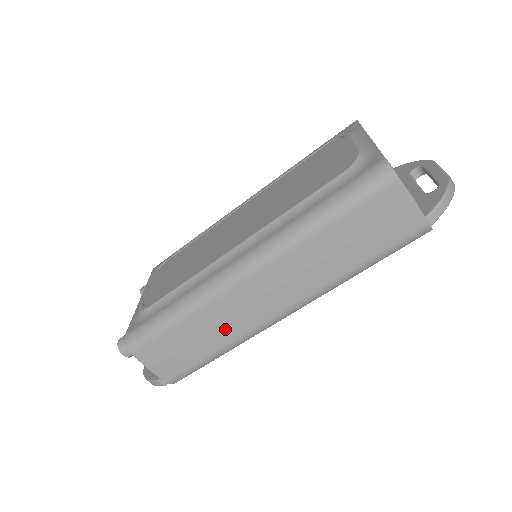
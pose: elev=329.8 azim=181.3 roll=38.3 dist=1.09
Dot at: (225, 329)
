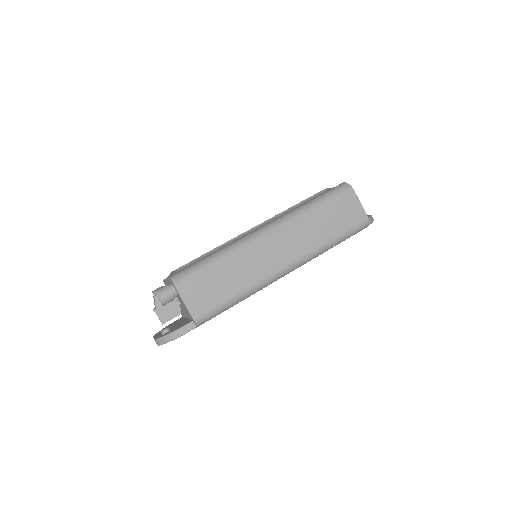
Dot at: (248, 273)
